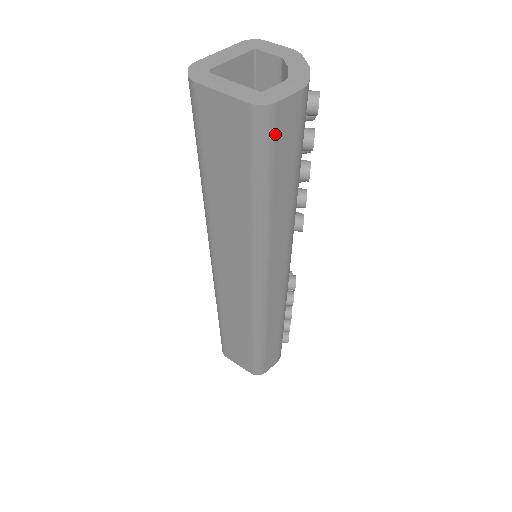
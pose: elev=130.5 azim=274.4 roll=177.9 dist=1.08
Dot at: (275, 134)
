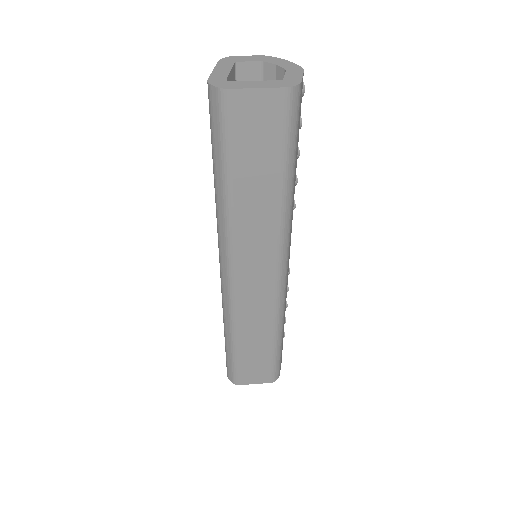
Dot at: (299, 111)
